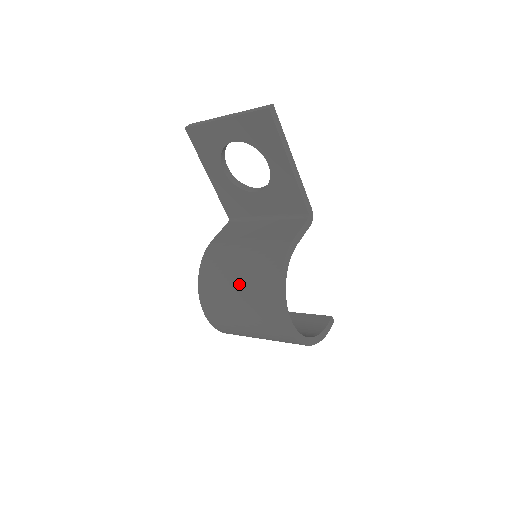
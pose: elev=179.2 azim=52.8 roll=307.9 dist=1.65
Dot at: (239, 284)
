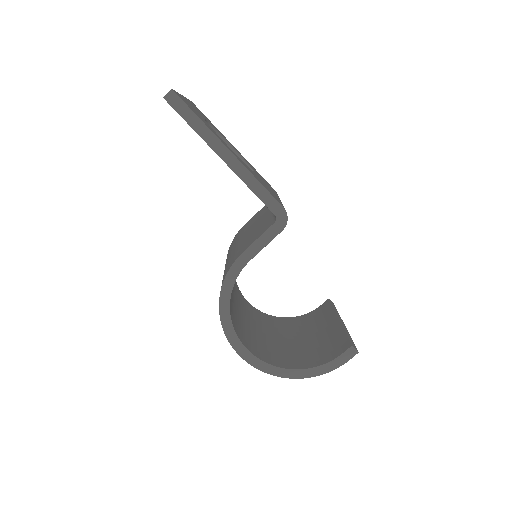
Dot at: occluded
